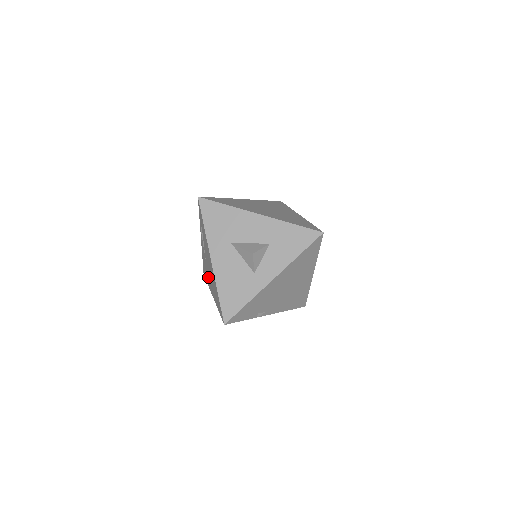
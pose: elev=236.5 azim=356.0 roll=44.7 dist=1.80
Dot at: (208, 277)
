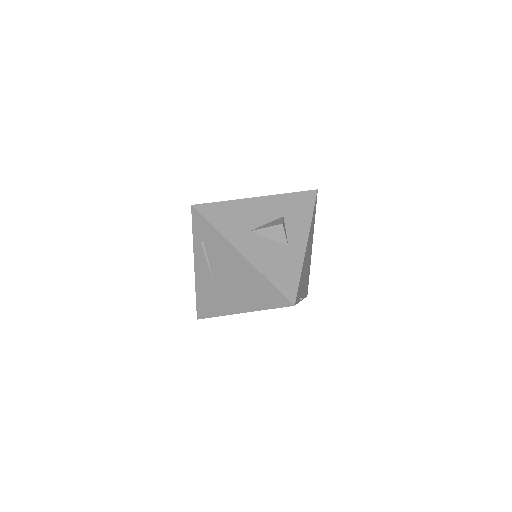
Dot at: (223, 299)
